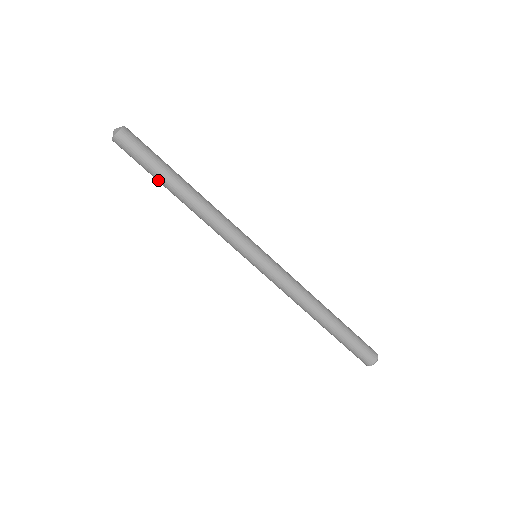
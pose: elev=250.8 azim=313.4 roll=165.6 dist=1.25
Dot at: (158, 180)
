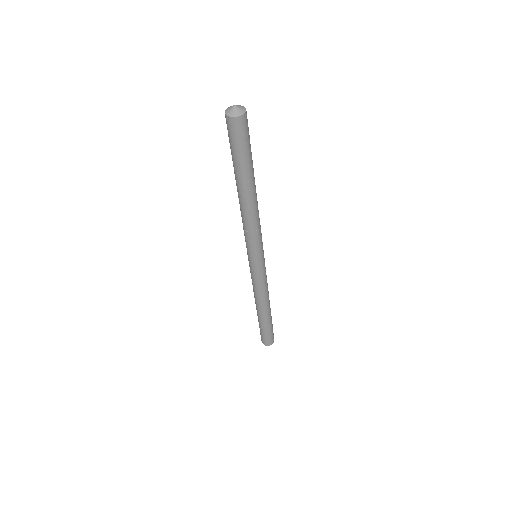
Dot at: (237, 171)
